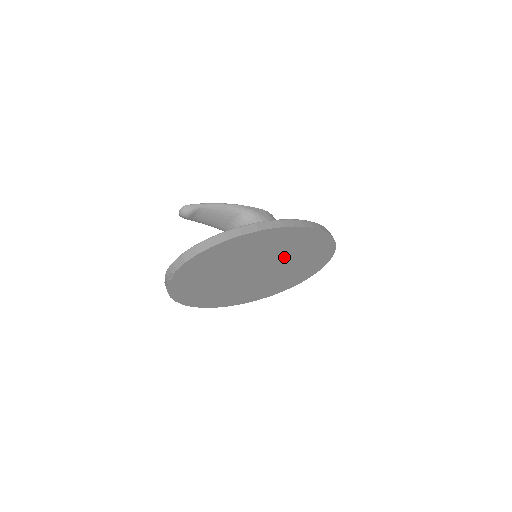
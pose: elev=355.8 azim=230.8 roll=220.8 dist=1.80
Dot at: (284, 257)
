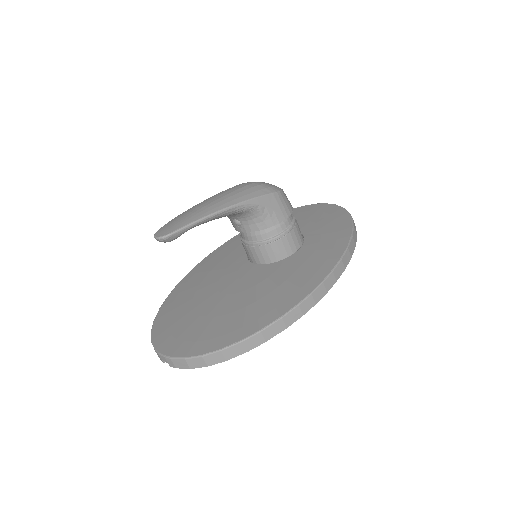
Dot at: occluded
